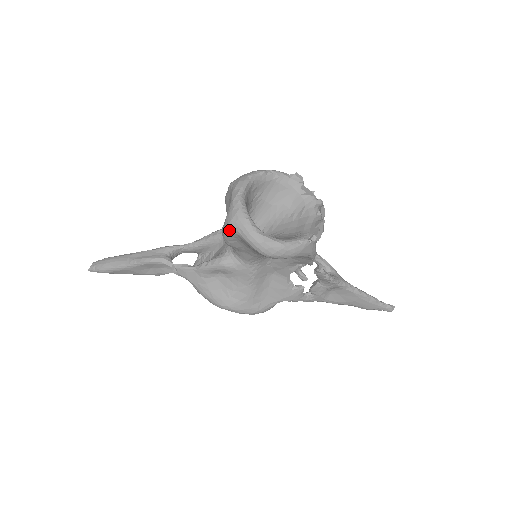
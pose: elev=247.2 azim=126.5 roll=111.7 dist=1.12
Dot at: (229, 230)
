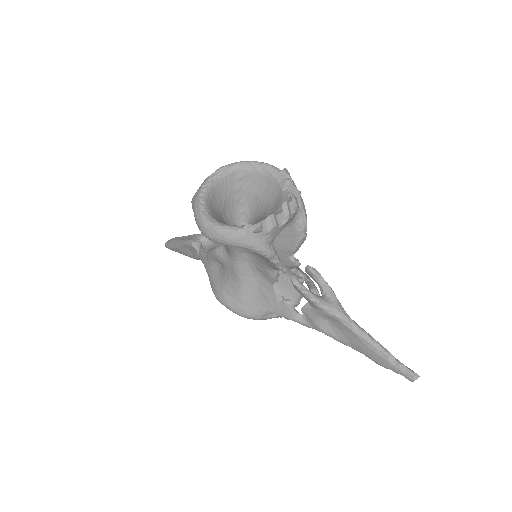
Dot at: occluded
